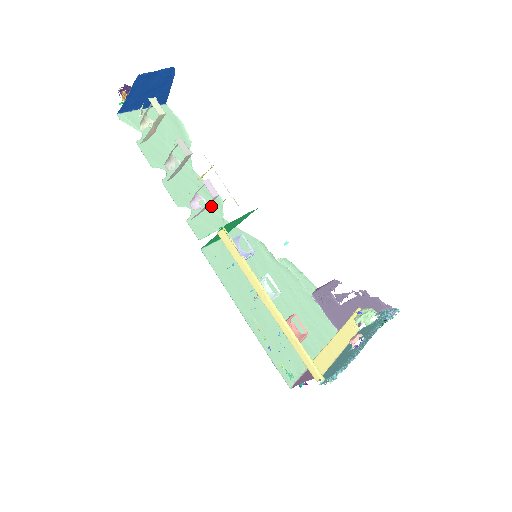
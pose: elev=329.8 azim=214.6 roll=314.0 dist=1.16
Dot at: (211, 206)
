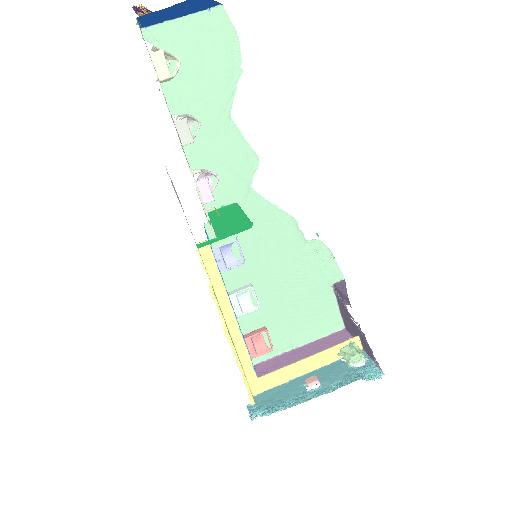
Dot at: (238, 170)
